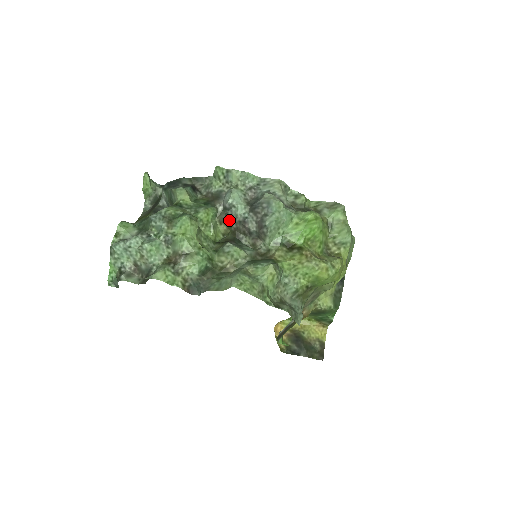
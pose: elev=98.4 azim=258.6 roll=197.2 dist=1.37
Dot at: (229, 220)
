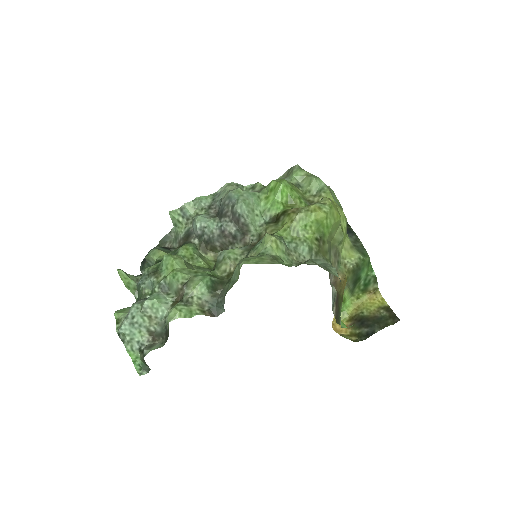
Dot at: (210, 243)
